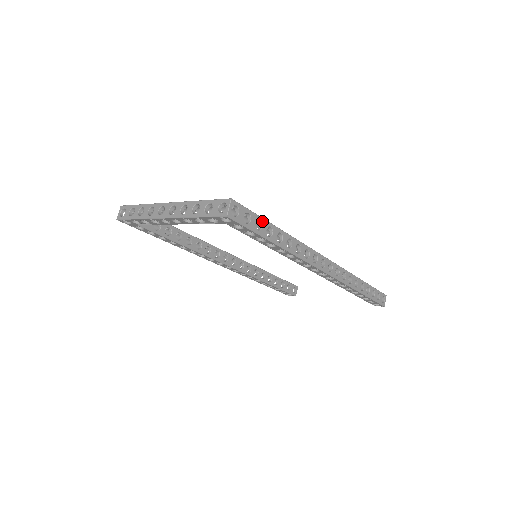
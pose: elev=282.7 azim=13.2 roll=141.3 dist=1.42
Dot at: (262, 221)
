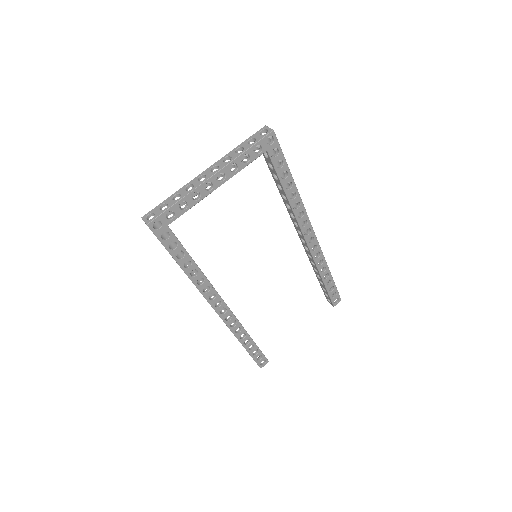
Dot at: occluded
